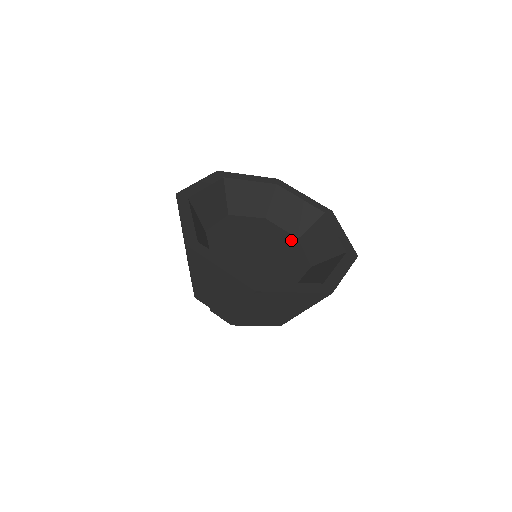
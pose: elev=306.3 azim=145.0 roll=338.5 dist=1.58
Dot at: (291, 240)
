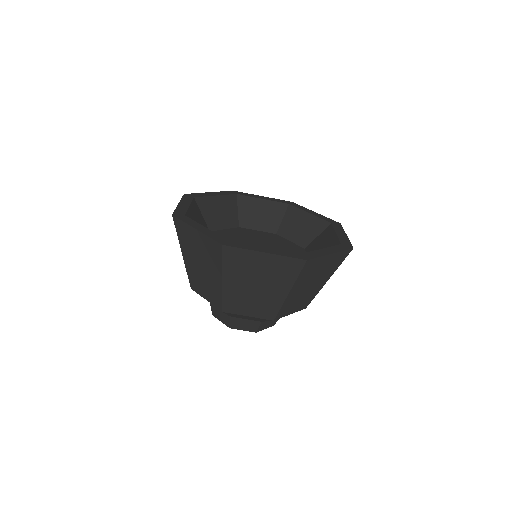
Dot at: (273, 236)
